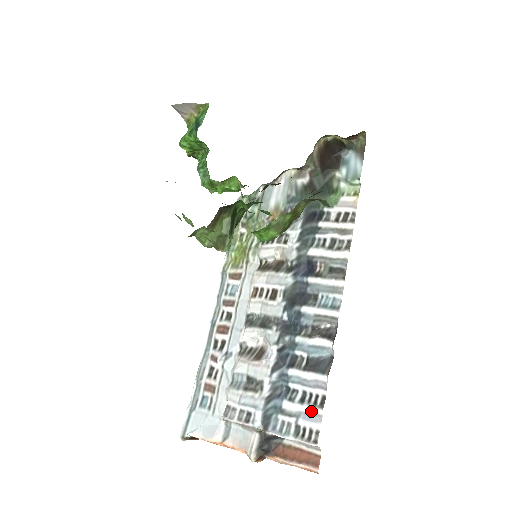
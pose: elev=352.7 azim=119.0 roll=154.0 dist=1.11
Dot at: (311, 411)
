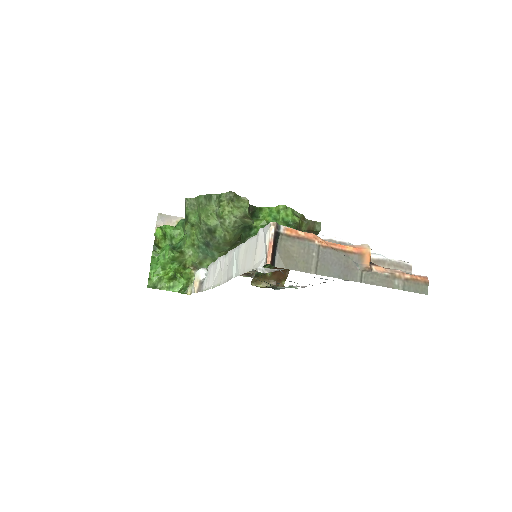
Dot at: occluded
